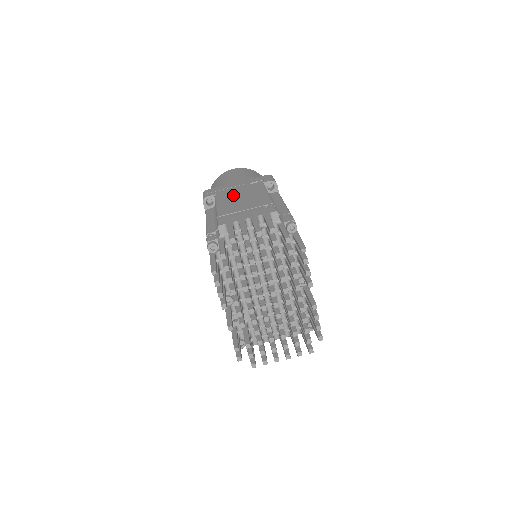
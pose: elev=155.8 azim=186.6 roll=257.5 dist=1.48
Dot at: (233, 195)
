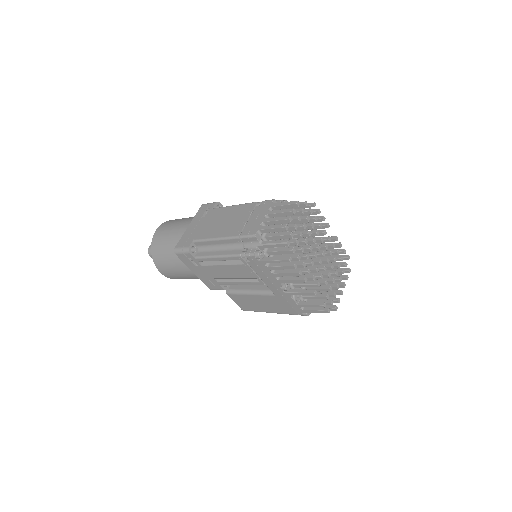
Dot at: (211, 227)
